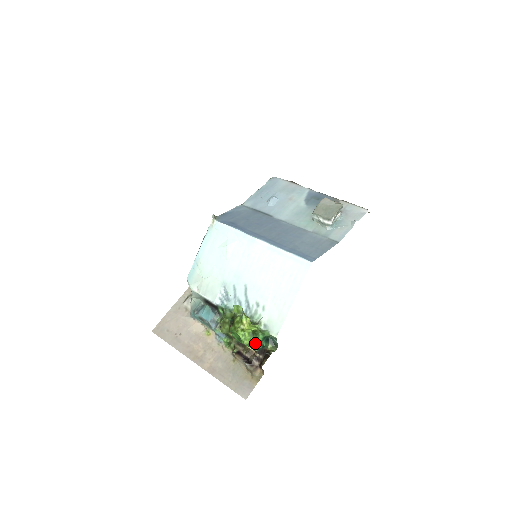
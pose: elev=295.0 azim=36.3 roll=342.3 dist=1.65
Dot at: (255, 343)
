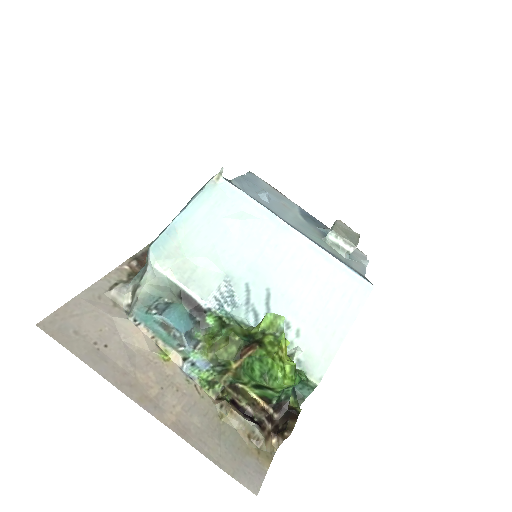
Dot at: occluded
